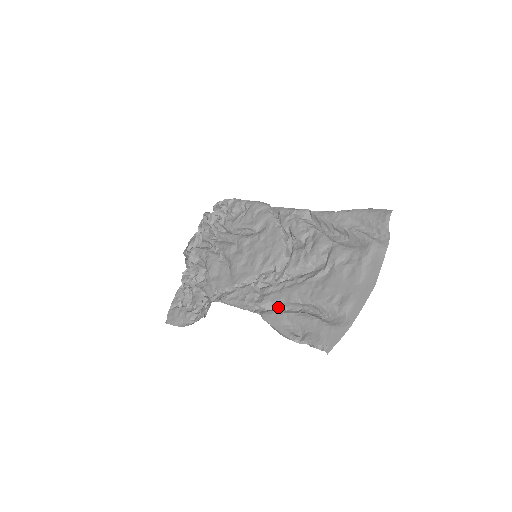
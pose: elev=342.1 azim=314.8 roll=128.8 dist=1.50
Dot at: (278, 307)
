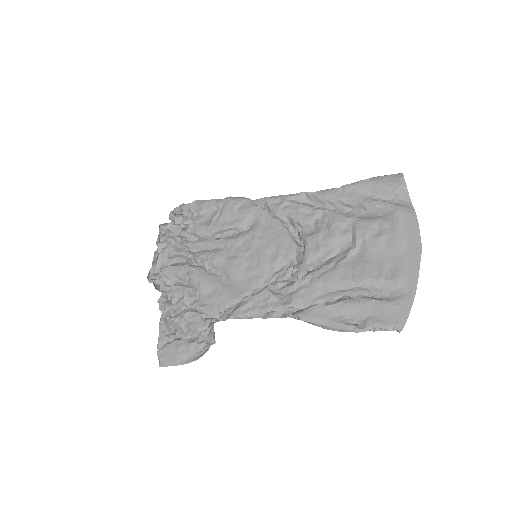
Dot at: (313, 302)
